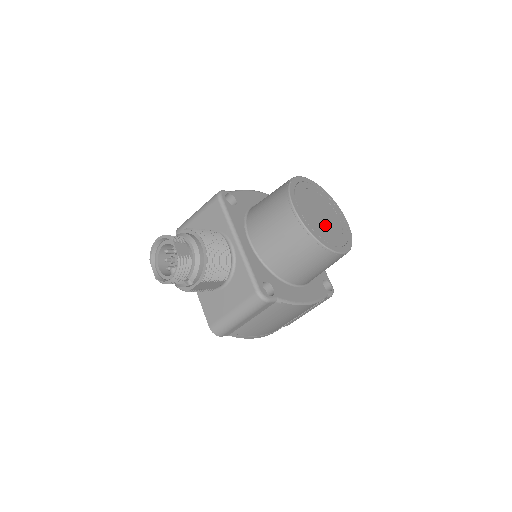
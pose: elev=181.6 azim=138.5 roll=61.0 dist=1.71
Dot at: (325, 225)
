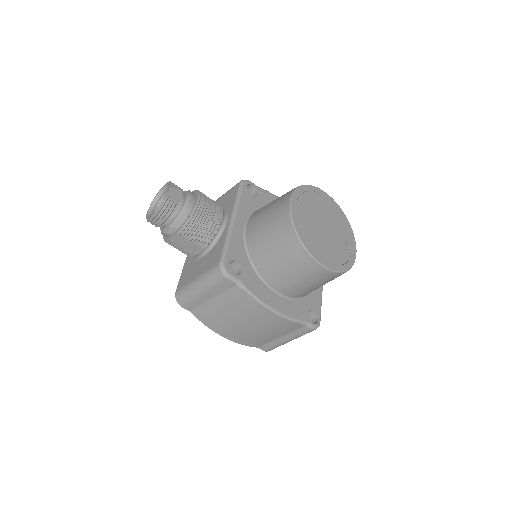
Dot at: (321, 236)
